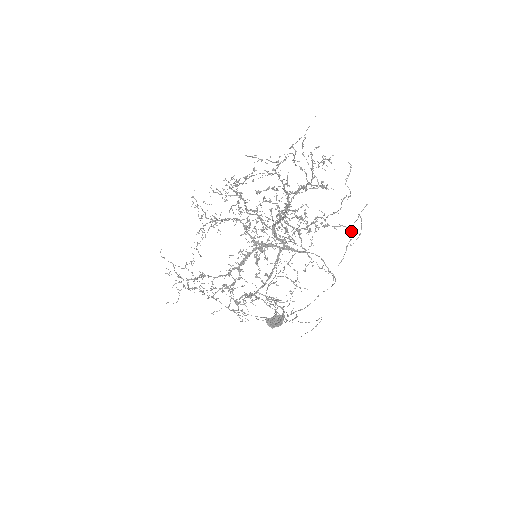
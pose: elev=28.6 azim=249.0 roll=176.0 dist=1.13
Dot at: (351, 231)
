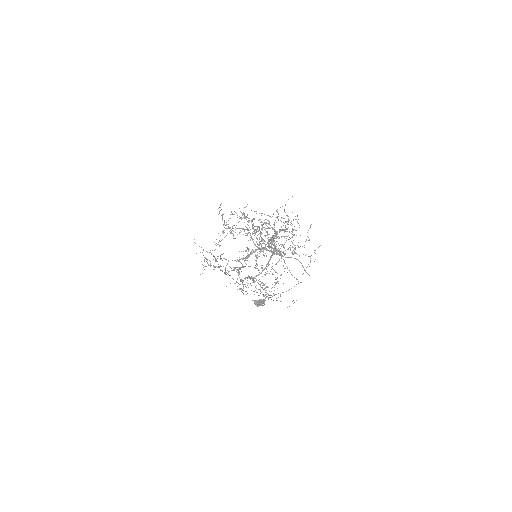
Dot at: (310, 258)
